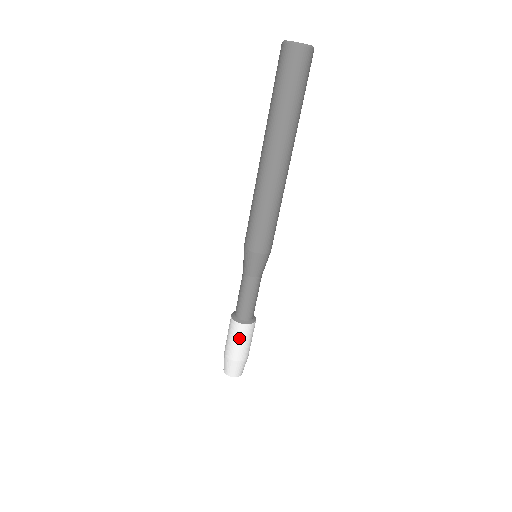
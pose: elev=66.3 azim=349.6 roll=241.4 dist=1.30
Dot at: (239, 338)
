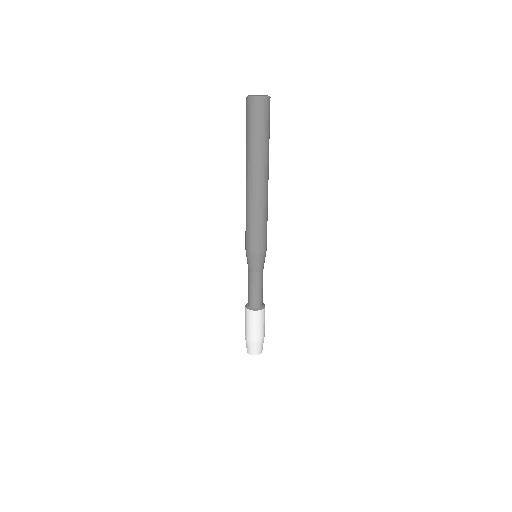
Dot at: (249, 321)
